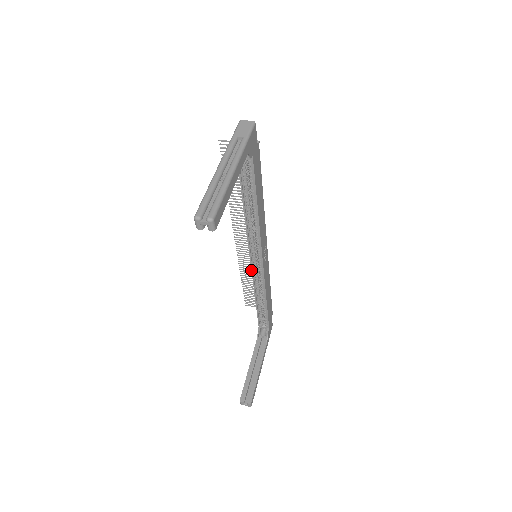
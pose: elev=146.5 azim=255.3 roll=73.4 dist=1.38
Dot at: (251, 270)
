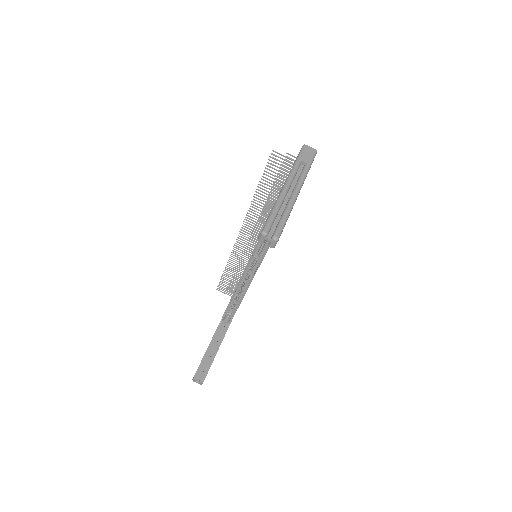
Dot at: (246, 266)
